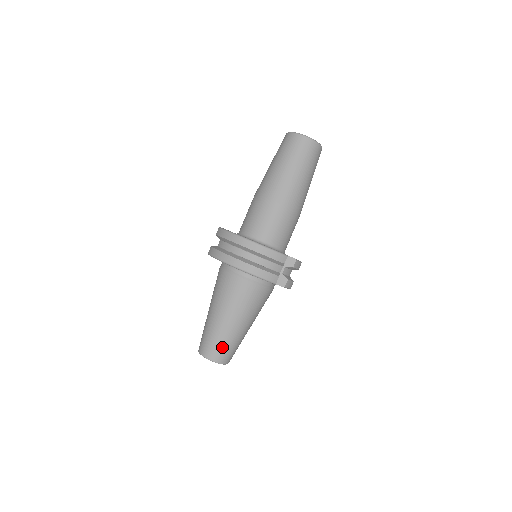
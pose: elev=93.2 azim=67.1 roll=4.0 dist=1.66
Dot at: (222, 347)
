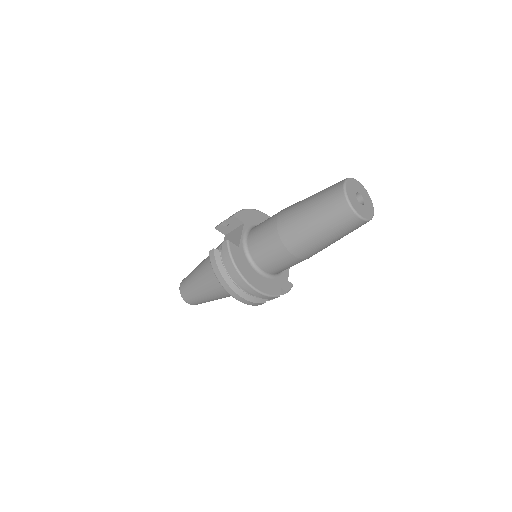
Dot at: (200, 302)
